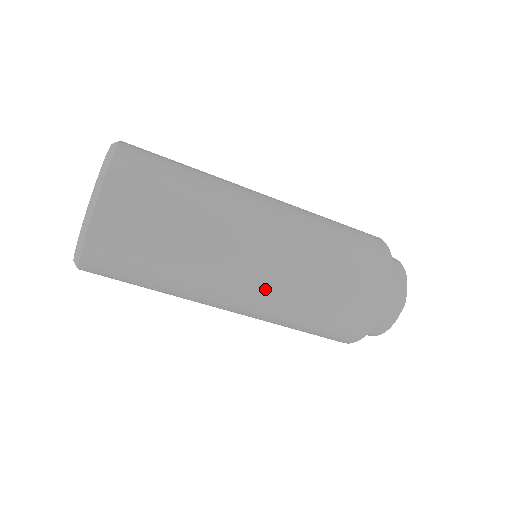
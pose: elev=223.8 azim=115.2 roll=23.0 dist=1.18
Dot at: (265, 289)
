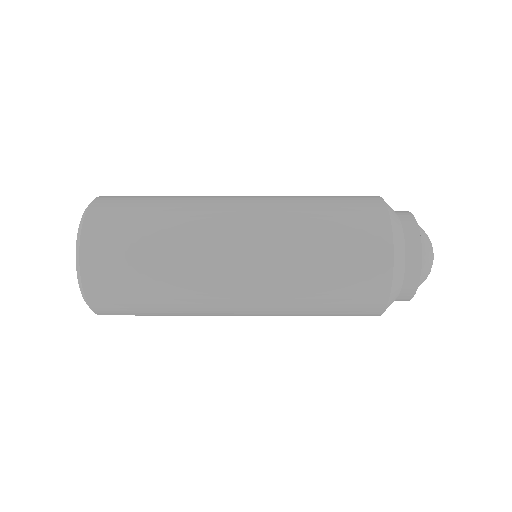
Dot at: (256, 315)
